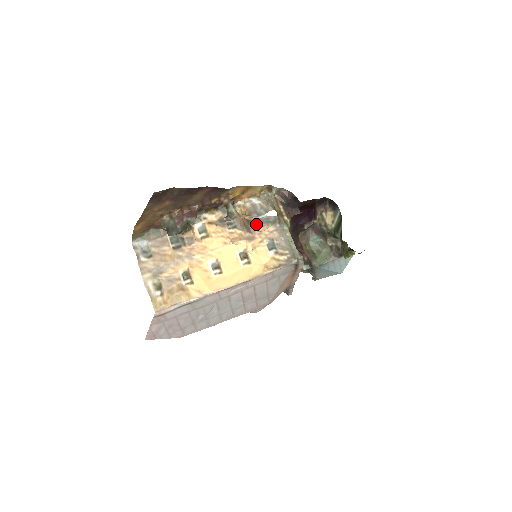
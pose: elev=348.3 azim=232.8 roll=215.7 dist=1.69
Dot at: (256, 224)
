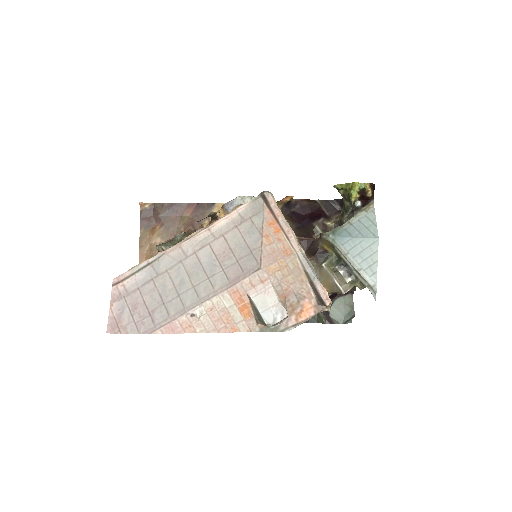
Dot at: occluded
